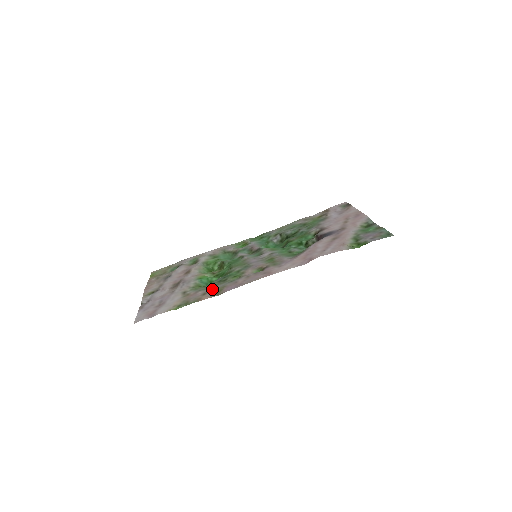
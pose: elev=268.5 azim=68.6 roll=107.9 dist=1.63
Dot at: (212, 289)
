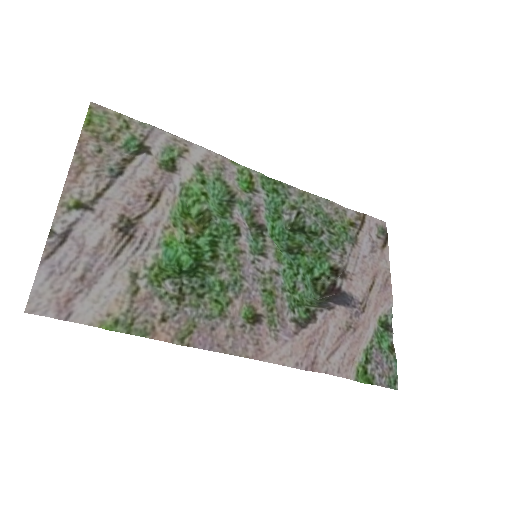
Dot at: (178, 315)
